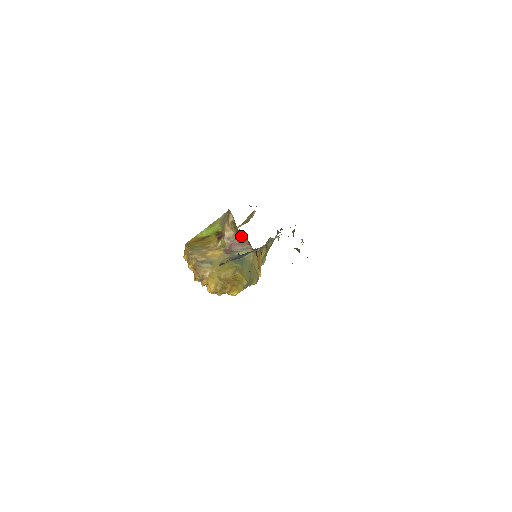
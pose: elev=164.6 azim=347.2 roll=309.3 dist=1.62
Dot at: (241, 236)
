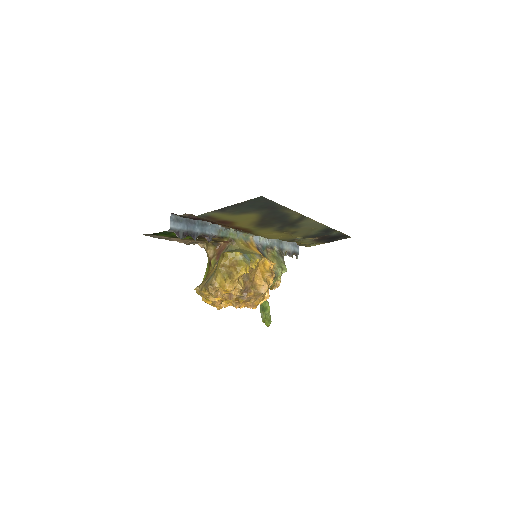
Dot at: (217, 244)
